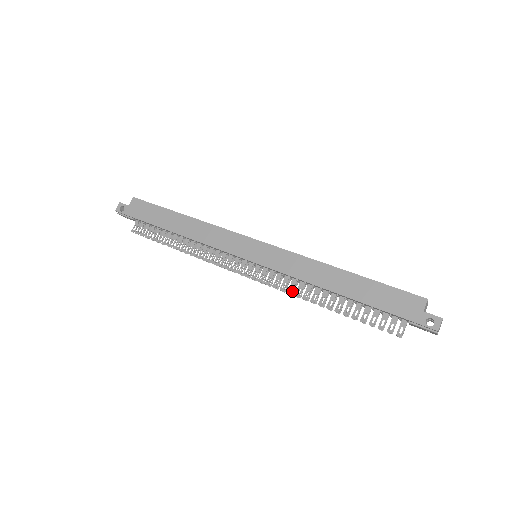
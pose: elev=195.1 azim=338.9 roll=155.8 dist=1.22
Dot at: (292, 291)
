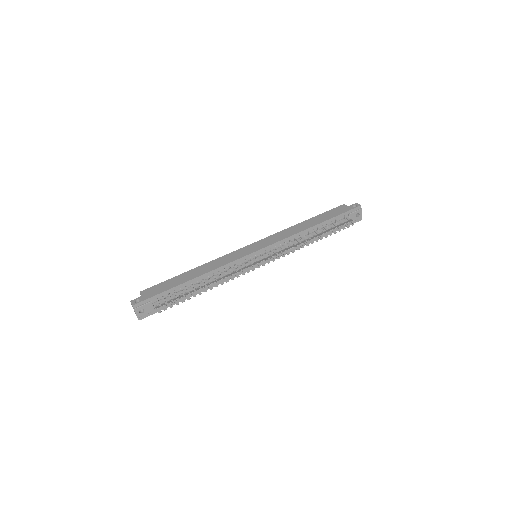
Dot at: (293, 246)
